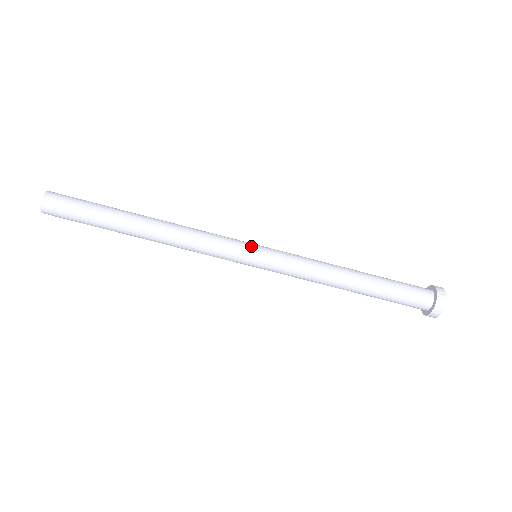
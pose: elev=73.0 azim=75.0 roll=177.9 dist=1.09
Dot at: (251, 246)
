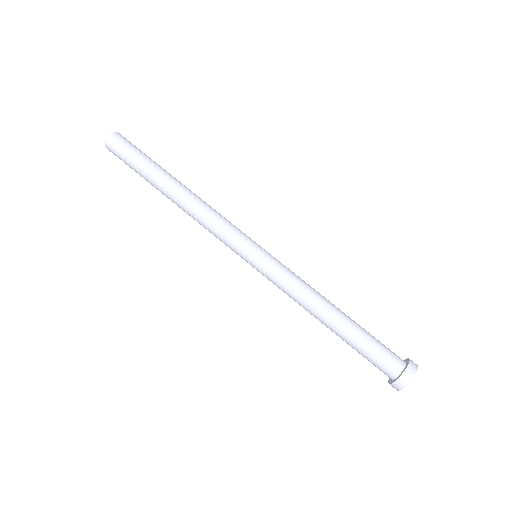
Dot at: (254, 245)
